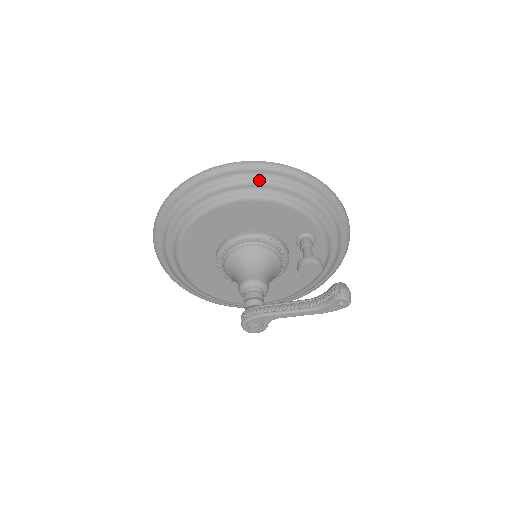
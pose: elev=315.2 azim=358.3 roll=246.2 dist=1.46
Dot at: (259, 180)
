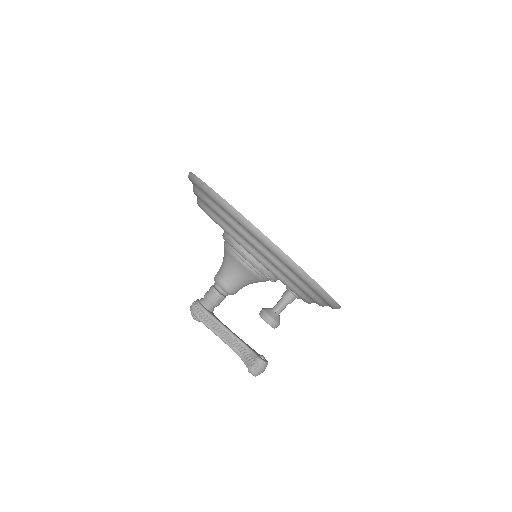
Dot at: (279, 266)
